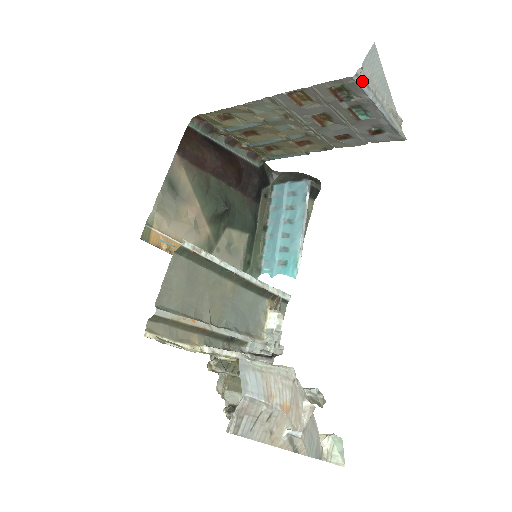
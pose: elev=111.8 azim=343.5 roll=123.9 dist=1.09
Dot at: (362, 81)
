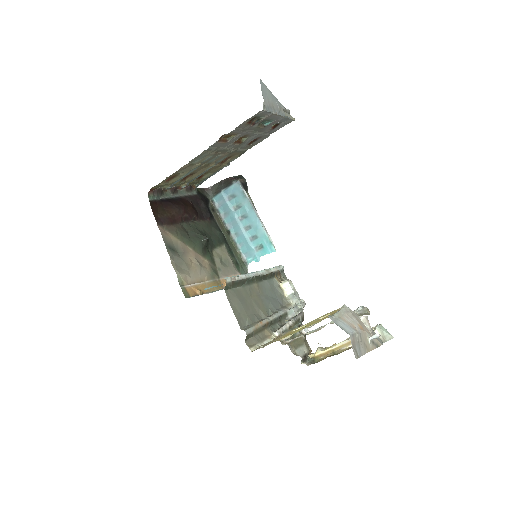
Dot at: (267, 108)
